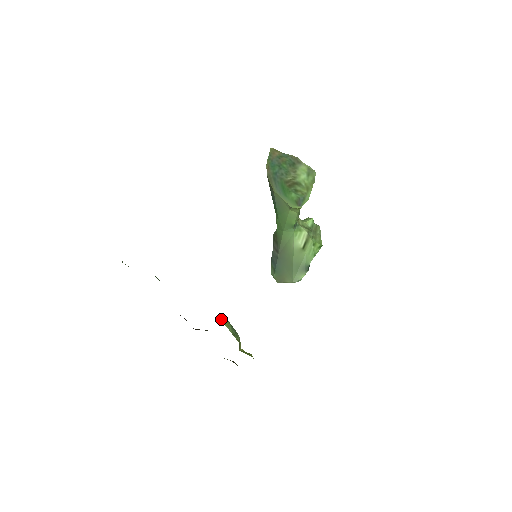
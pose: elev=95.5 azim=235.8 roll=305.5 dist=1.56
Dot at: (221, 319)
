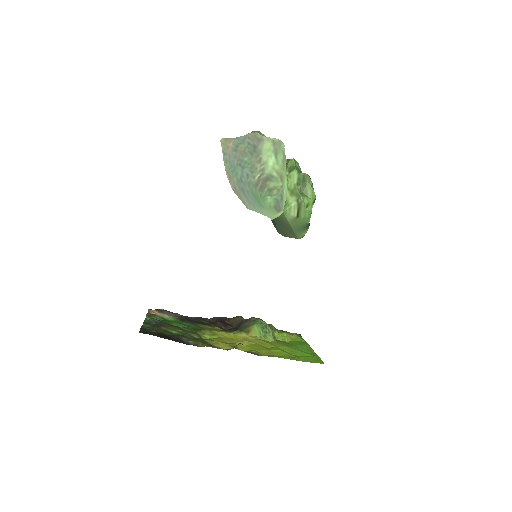
Dot at: (251, 329)
